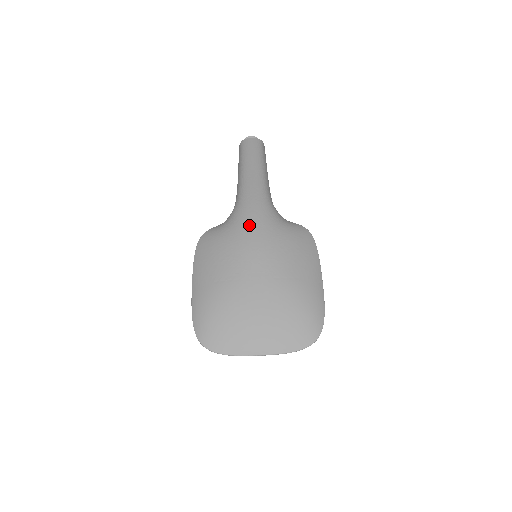
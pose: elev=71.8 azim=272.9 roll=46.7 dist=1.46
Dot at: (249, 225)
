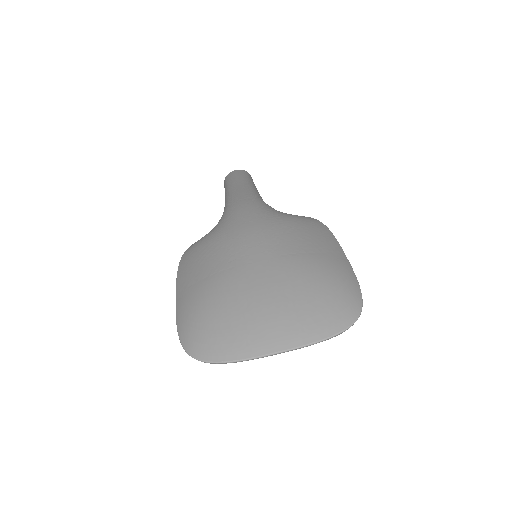
Dot at: (240, 217)
